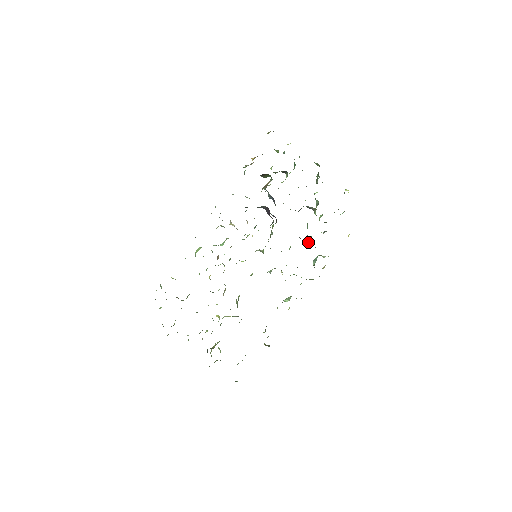
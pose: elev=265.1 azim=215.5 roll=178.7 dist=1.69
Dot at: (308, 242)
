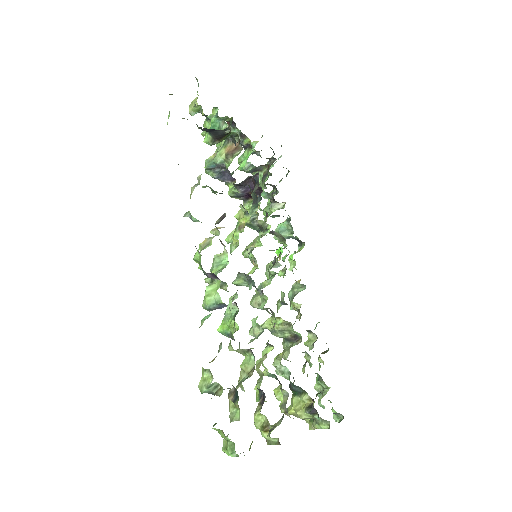
Dot at: (281, 208)
